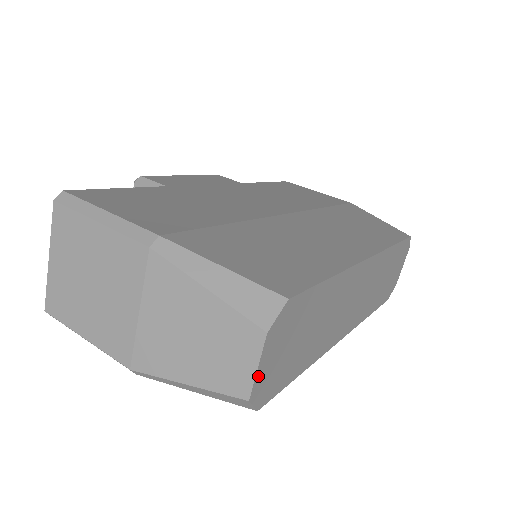
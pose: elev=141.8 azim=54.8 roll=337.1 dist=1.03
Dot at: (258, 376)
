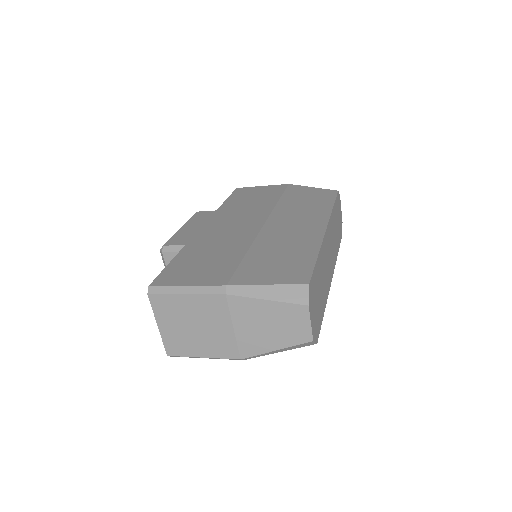
Dot at: (312, 327)
